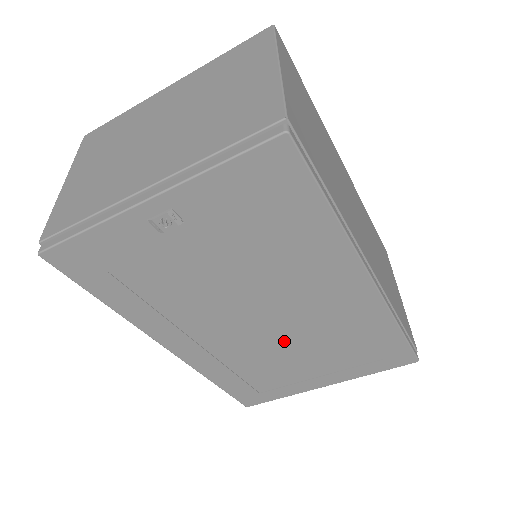
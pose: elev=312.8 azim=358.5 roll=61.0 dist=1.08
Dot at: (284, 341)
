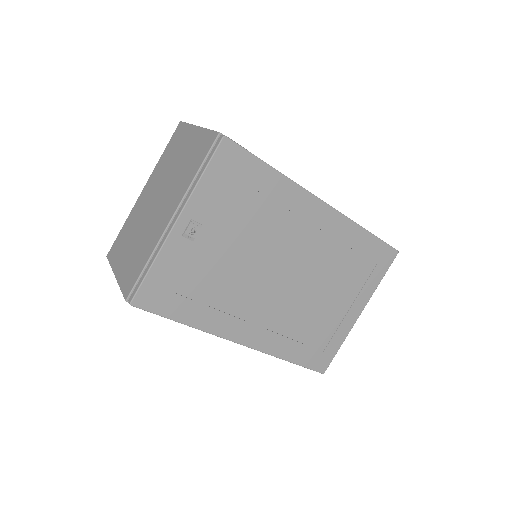
Dot at: (309, 288)
